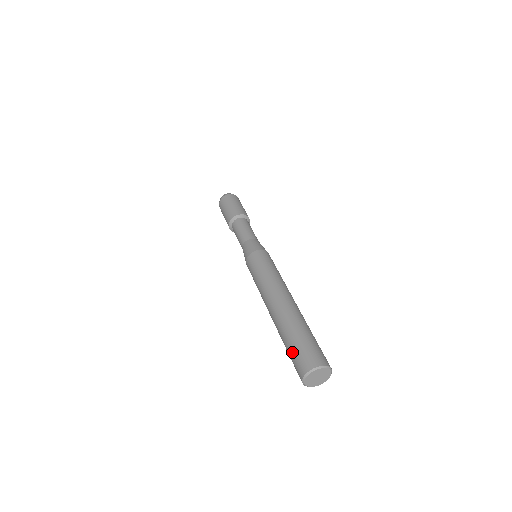
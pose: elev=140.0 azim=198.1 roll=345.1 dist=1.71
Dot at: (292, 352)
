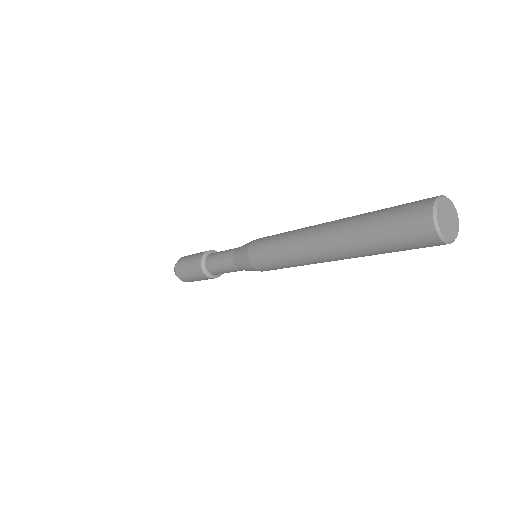
Dot at: (396, 206)
